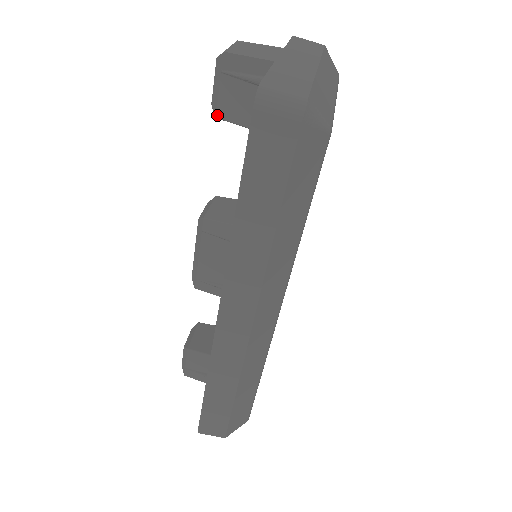
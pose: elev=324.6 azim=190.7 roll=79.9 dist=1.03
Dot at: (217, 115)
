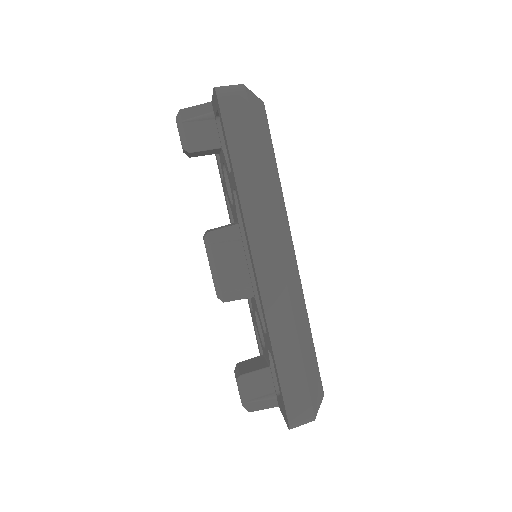
Dot at: (189, 150)
